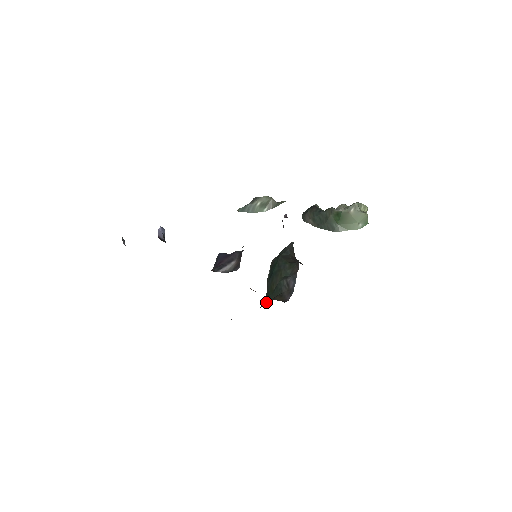
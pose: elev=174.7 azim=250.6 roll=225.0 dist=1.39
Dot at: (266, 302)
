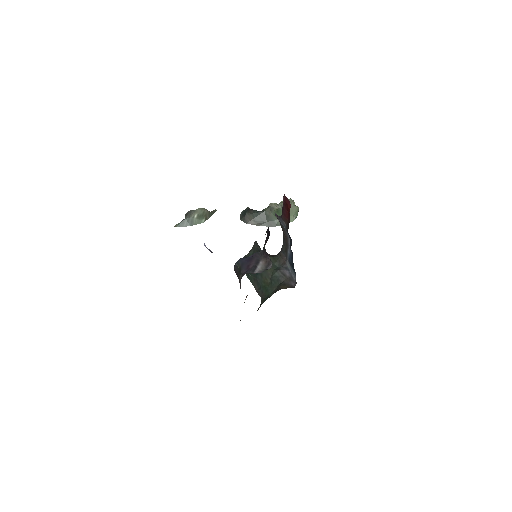
Dot at: (266, 295)
